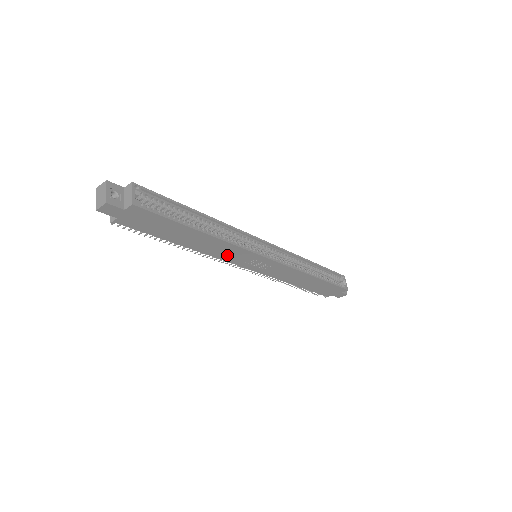
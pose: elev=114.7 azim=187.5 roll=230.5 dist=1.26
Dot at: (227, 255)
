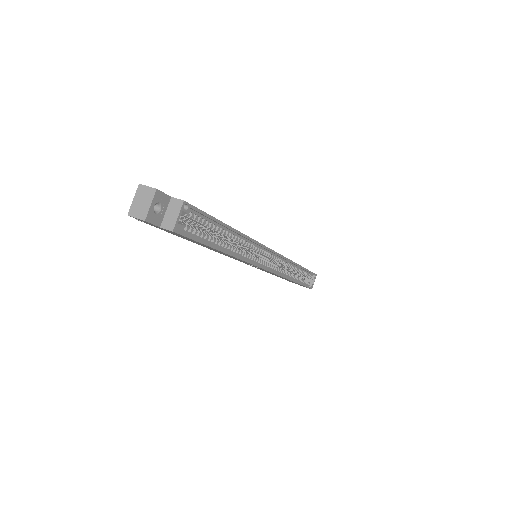
Dot at: (231, 257)
